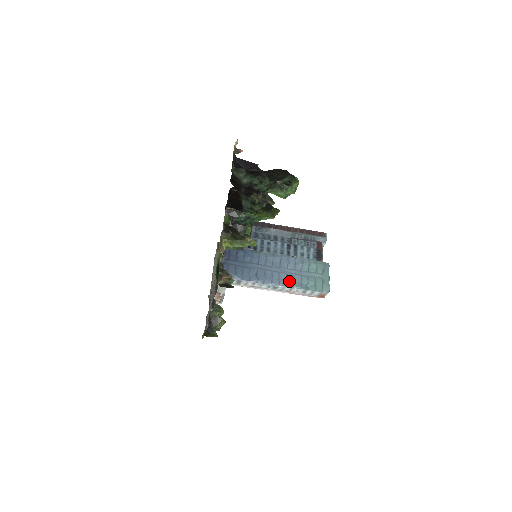
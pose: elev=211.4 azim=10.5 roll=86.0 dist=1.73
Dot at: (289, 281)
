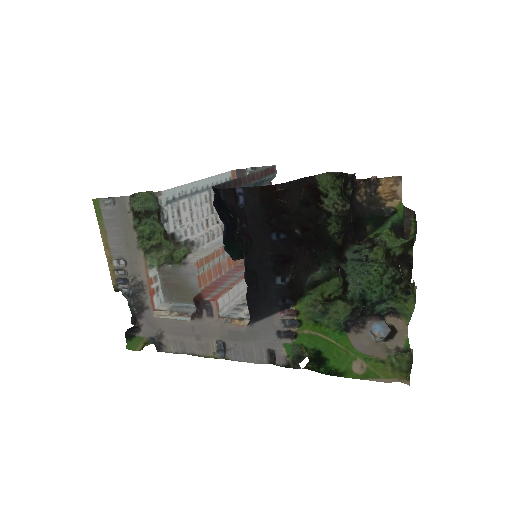
Dot at: occluded
